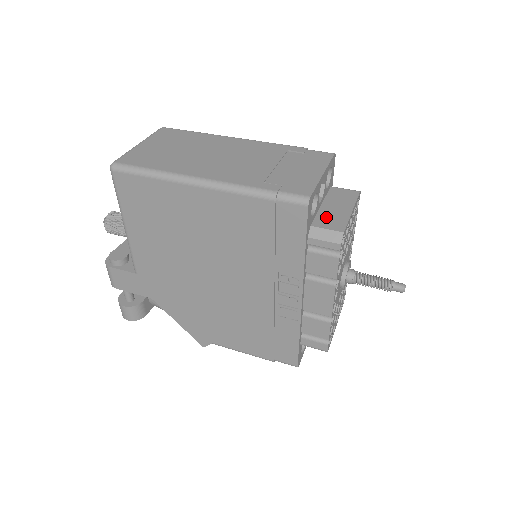
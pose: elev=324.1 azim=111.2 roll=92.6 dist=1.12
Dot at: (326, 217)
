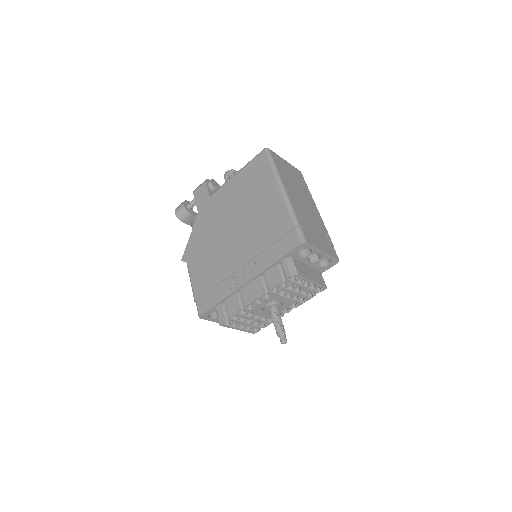
Dot at: (301, 266)
